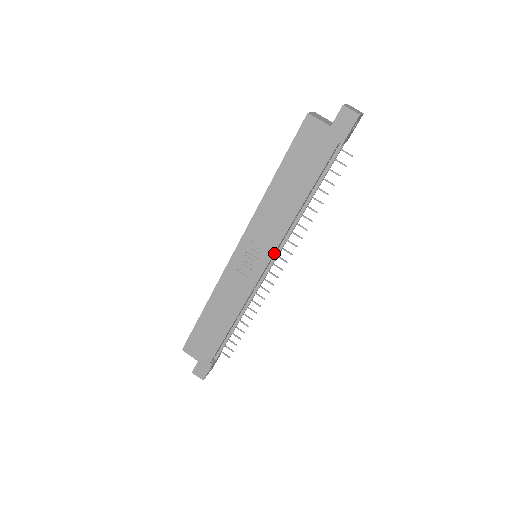
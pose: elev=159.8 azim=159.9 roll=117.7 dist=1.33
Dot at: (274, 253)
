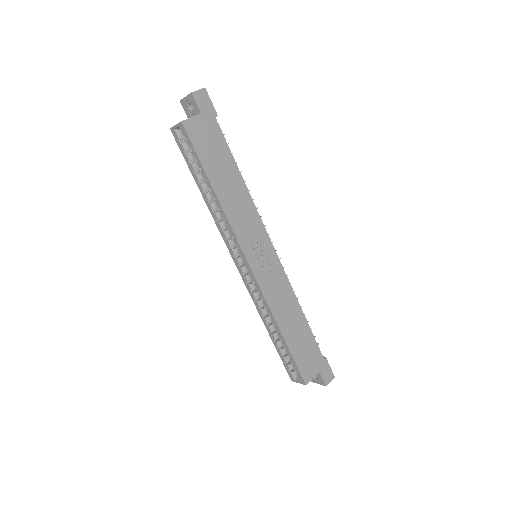
Dot at: (265, 232)
